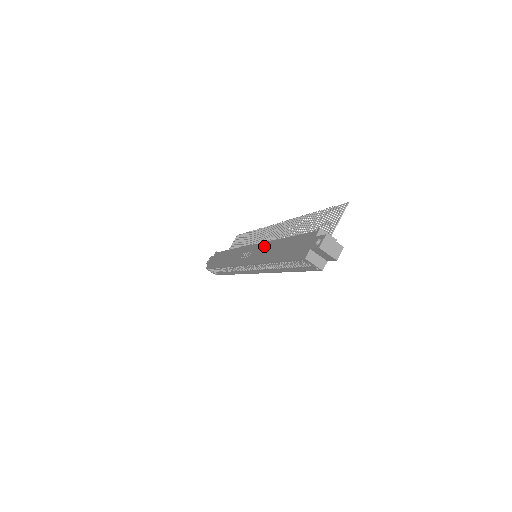
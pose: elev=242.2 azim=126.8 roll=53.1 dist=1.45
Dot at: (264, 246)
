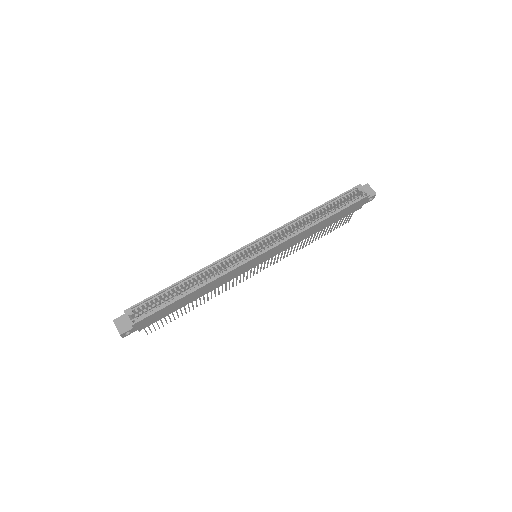
Dot at: occluded
